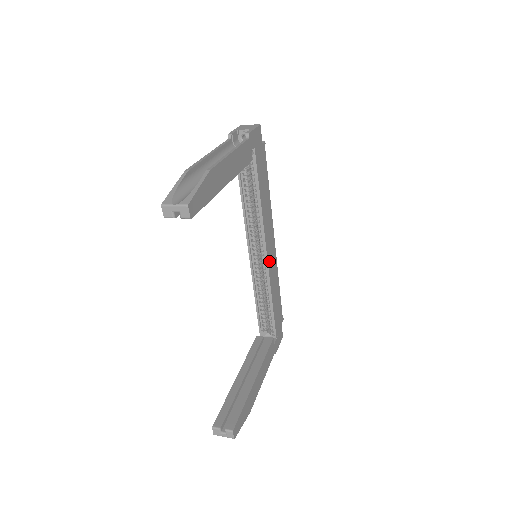
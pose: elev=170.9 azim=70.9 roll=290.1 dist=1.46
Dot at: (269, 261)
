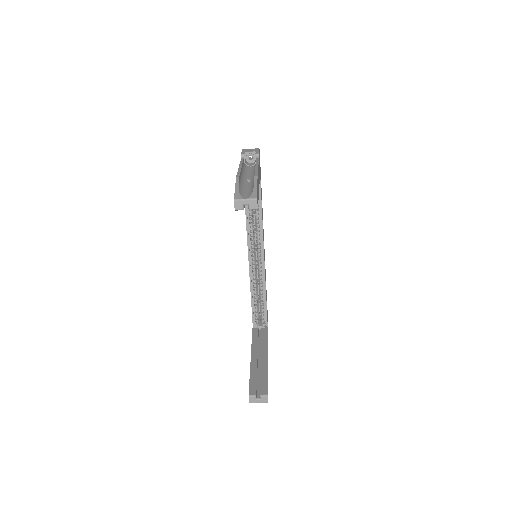
Dot at: (264, 261)
